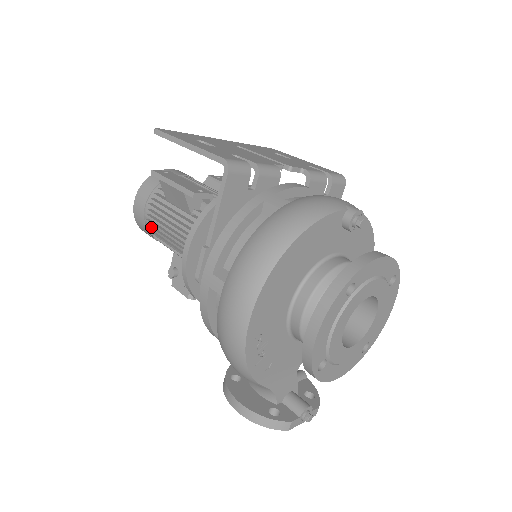
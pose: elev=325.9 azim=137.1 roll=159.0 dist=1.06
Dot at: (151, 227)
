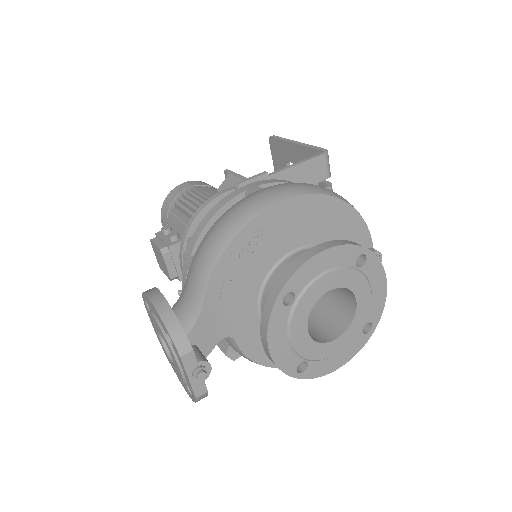
Dot at: (183, 197)
